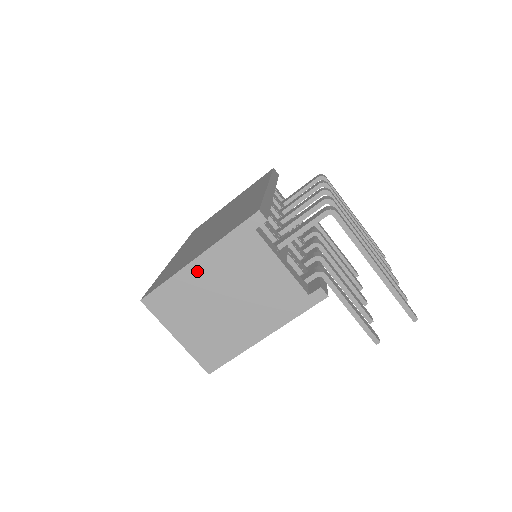
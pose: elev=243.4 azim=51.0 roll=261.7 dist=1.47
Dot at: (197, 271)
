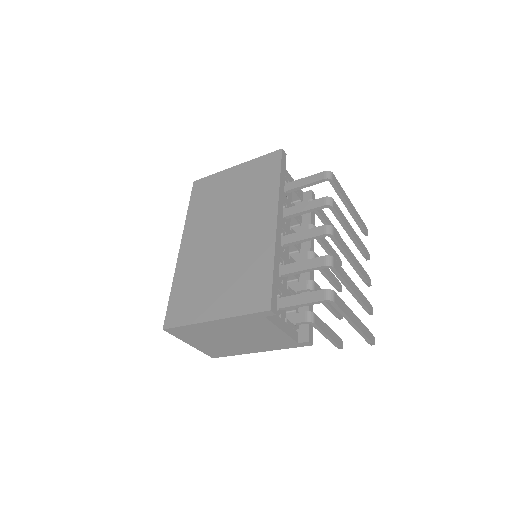
Dot at: (212, 325)
